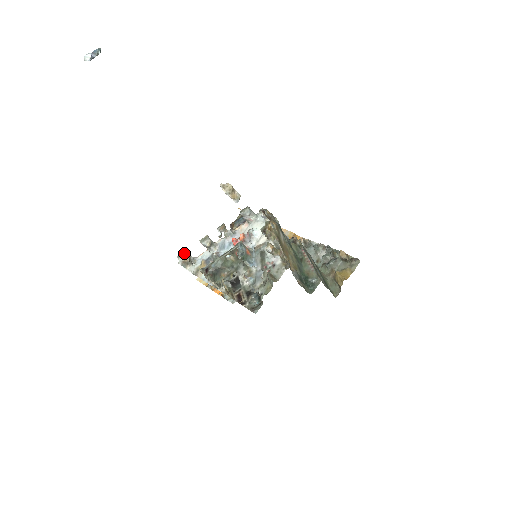
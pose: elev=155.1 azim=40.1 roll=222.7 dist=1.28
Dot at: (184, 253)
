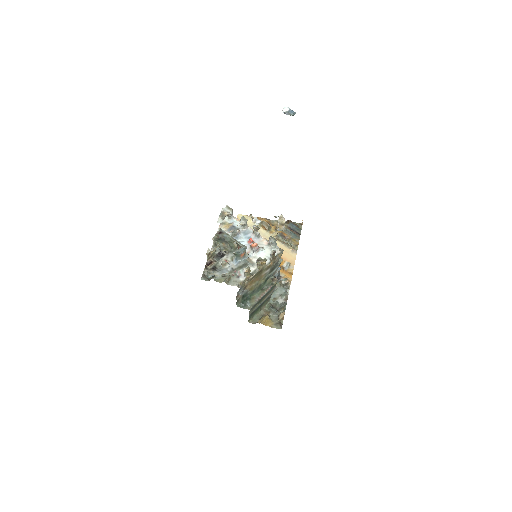
Dot at: (231, 209)
